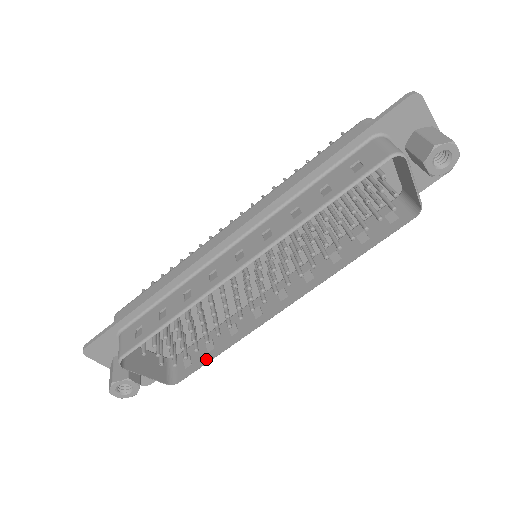
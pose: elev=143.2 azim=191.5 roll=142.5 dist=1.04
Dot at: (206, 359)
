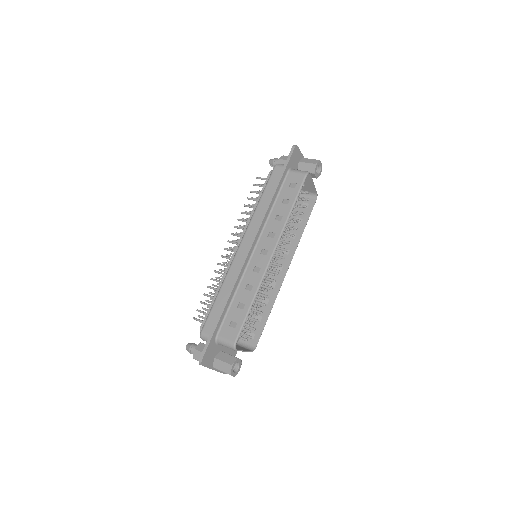
Dot at: (263, 324)
